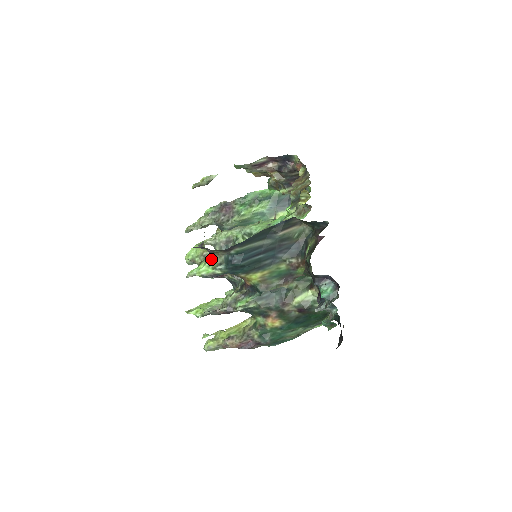
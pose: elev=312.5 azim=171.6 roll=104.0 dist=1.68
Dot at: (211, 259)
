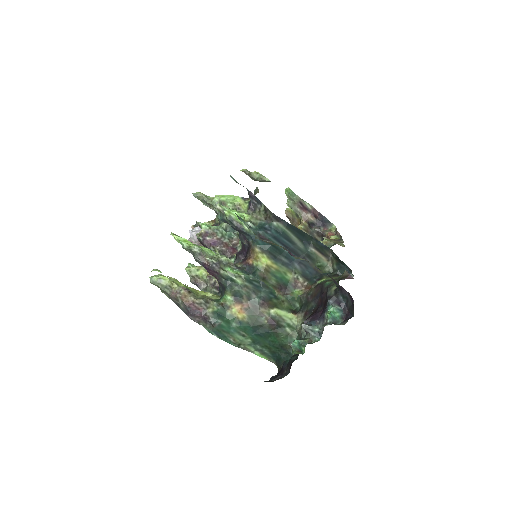
Dot at: (247, 213)
